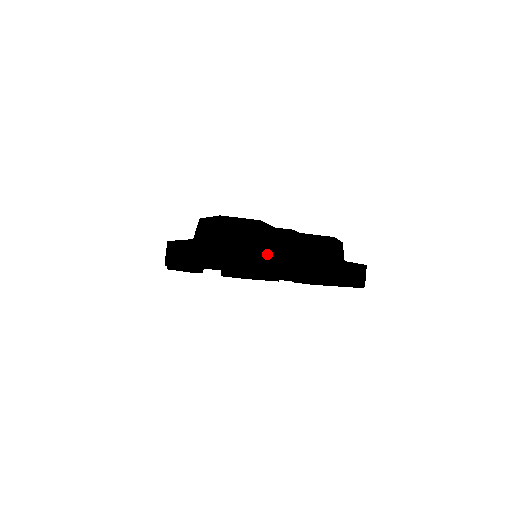
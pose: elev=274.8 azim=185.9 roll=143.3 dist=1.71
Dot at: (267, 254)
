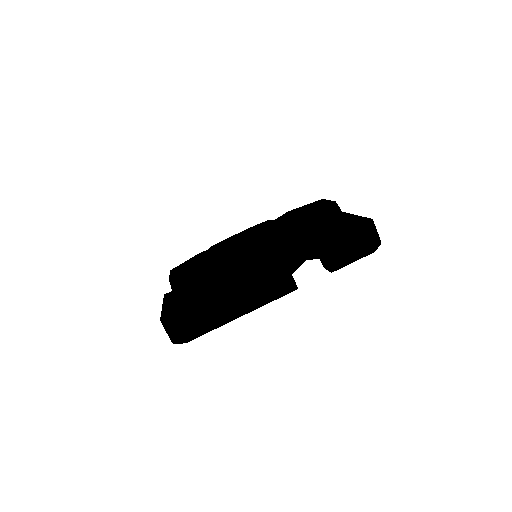
Dot at: (223, 303)
